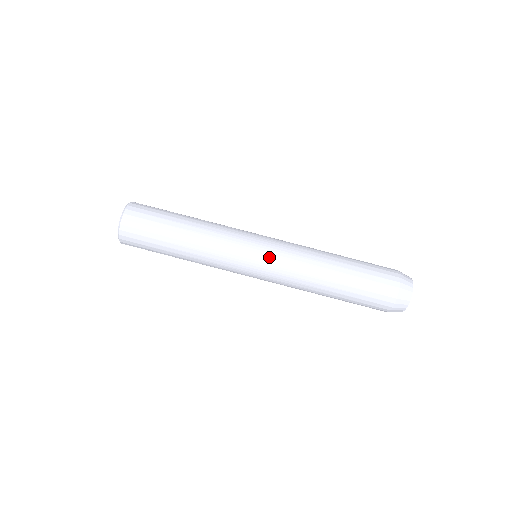
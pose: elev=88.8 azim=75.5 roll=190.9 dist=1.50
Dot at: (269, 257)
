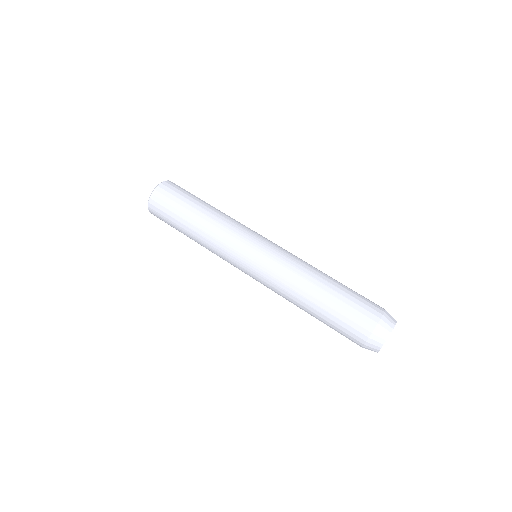
Dot at: (271, 246)
